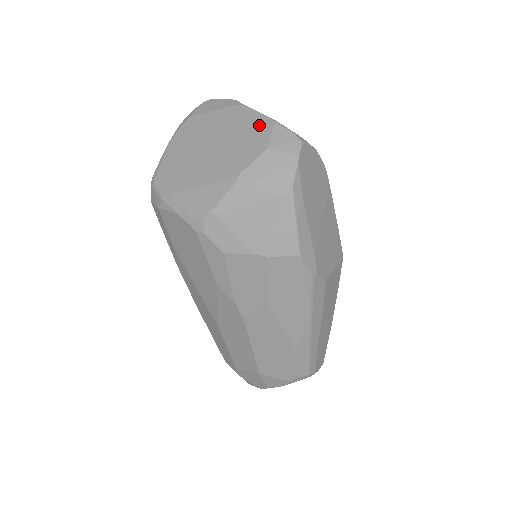
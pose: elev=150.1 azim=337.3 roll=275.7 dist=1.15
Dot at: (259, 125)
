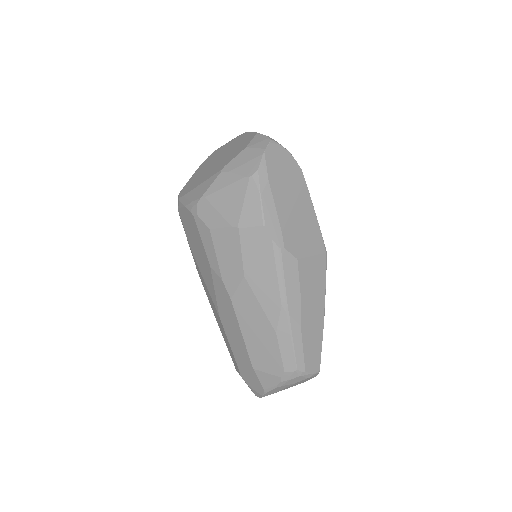
Dot at: (248, 138)
